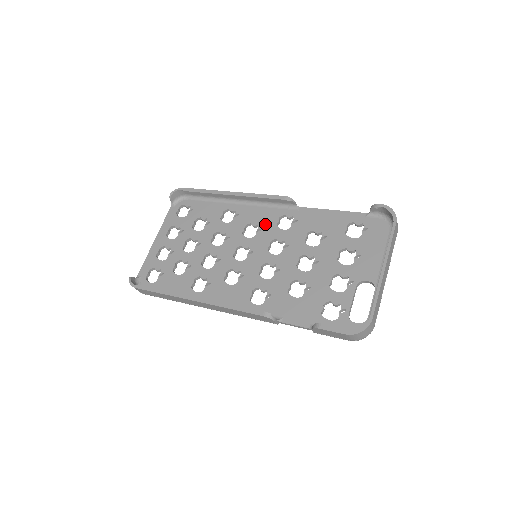
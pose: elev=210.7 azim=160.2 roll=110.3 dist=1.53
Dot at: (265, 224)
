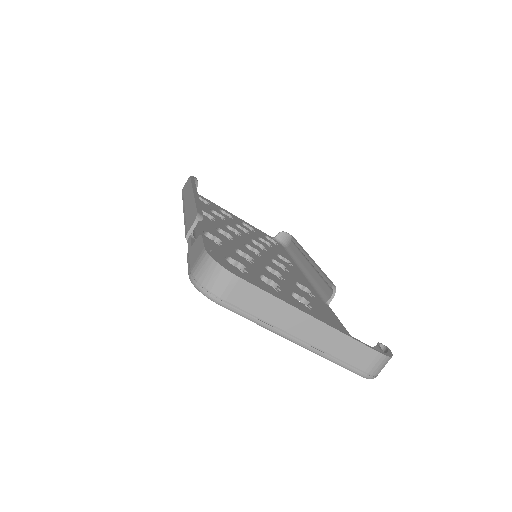
Dot at: (293, 276)
